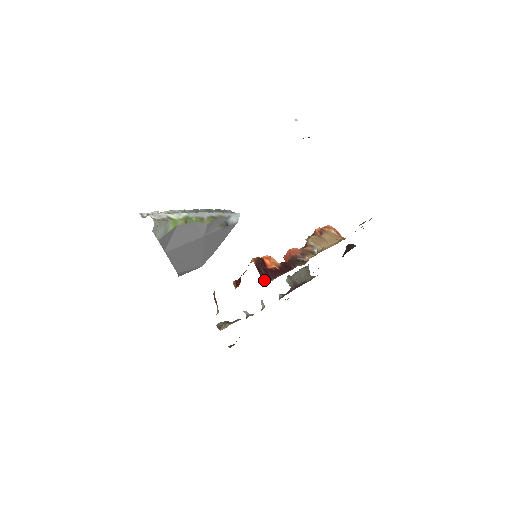
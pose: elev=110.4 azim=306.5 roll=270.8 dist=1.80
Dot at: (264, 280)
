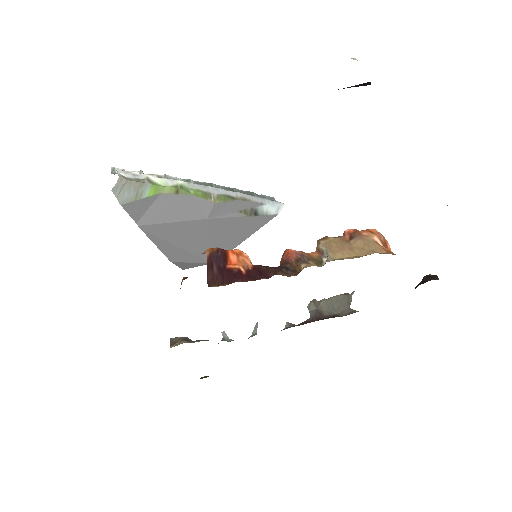
Dot at: (209, 282)
